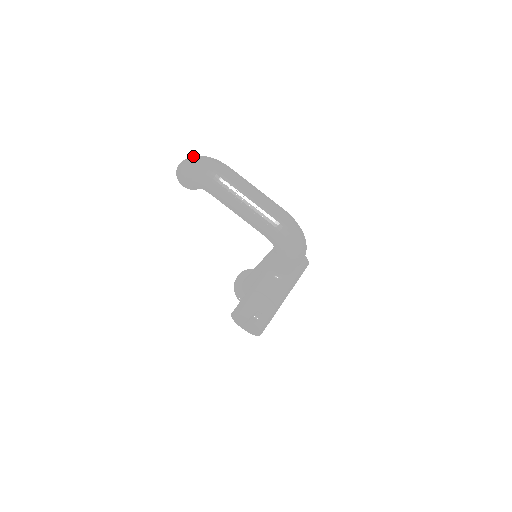
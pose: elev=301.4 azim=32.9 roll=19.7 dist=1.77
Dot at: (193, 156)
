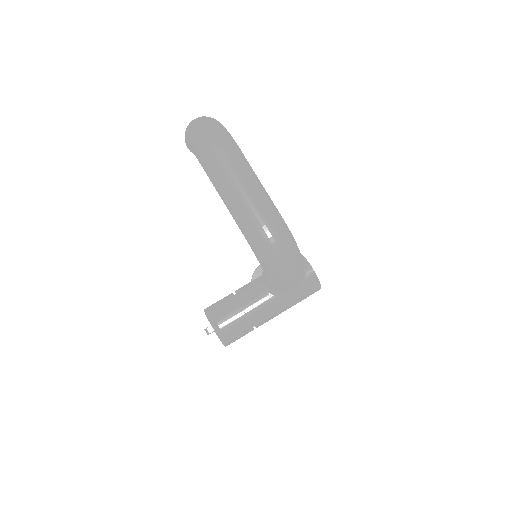
Dot at: (203, 117)
